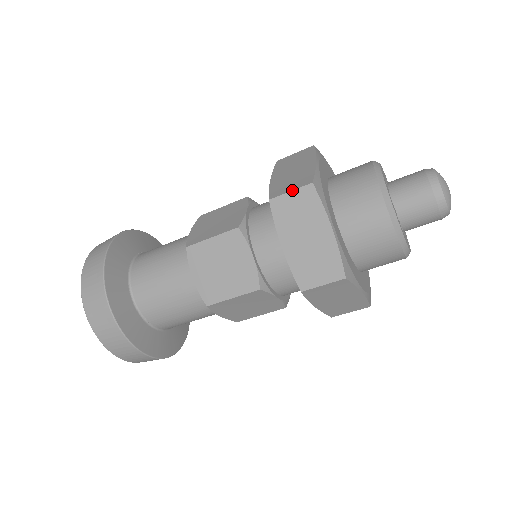
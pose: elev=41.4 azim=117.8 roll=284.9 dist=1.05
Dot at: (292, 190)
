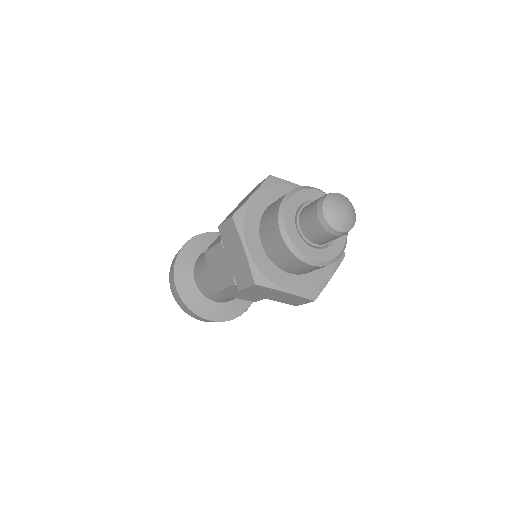
Dot at: (225, 221)
